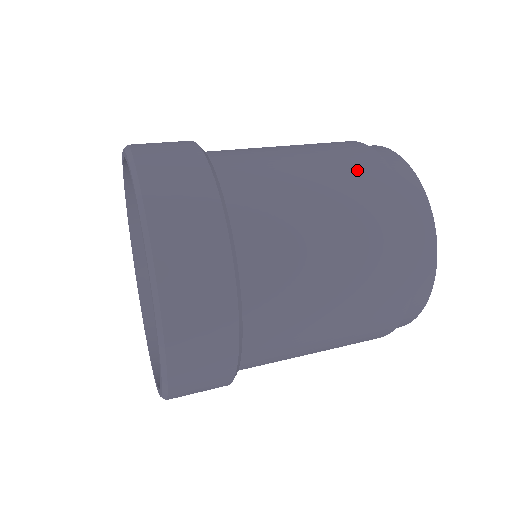
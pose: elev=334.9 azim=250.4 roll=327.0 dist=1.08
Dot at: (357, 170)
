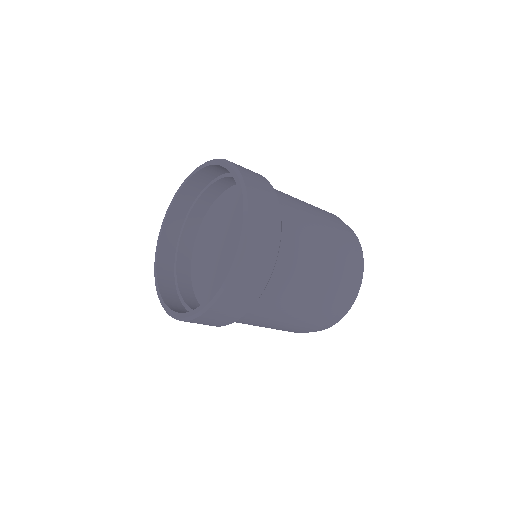
Dot at: occluded
